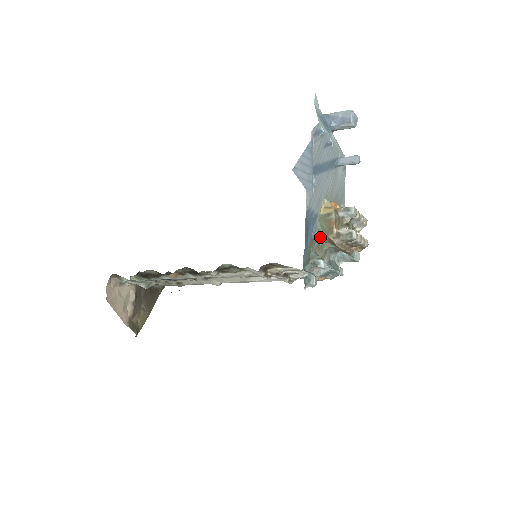
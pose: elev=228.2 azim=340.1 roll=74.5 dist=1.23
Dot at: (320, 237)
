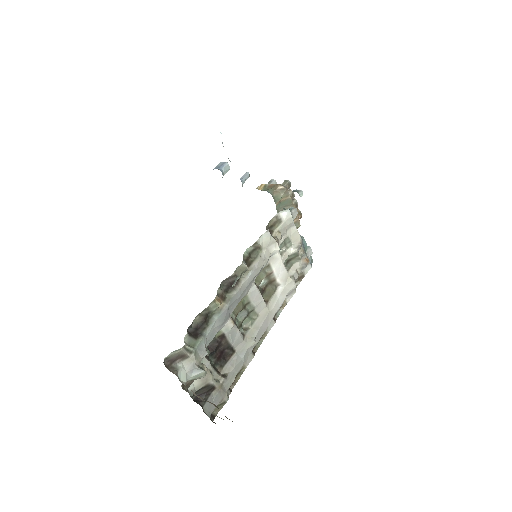
Dot at: (275, 195)
